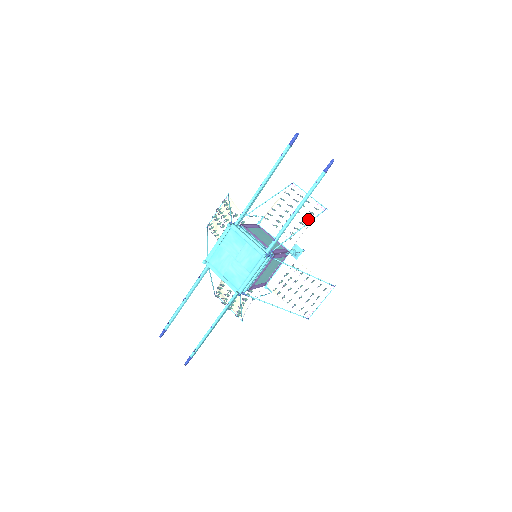
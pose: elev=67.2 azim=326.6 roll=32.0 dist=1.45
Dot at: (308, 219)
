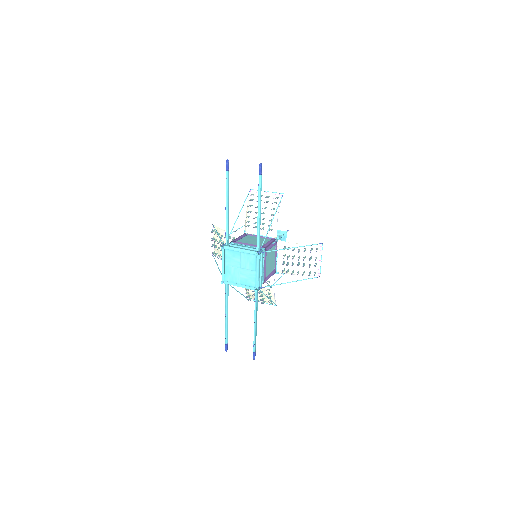
Dot at: (275, 209)
